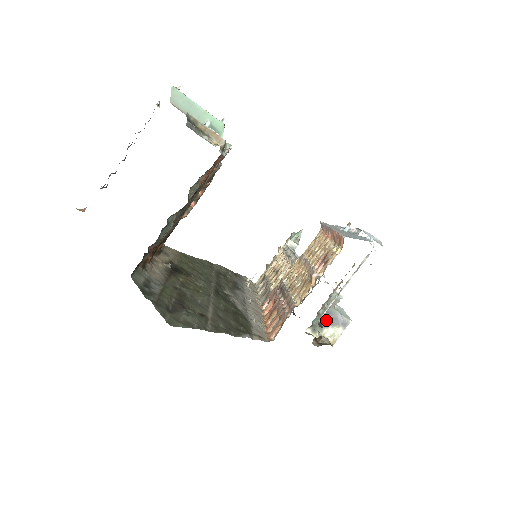
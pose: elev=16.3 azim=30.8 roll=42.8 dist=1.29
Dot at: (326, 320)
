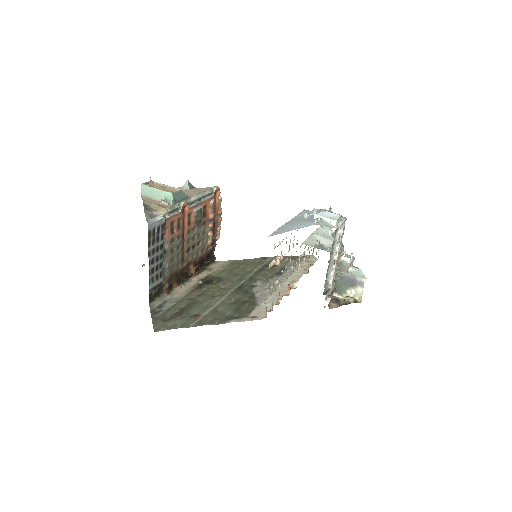
Dot at: (346, 283)
